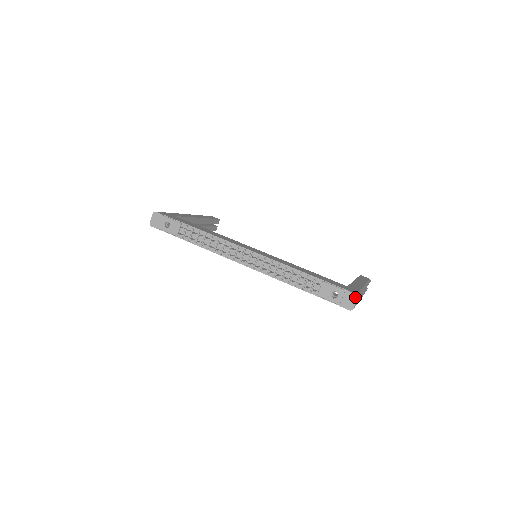
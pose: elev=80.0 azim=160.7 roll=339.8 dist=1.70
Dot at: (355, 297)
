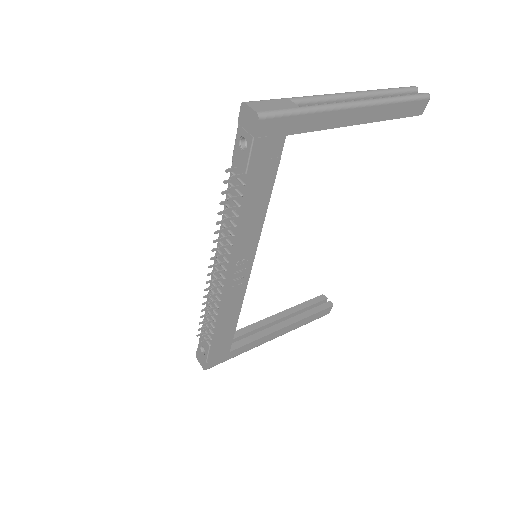
Dot at: (244, 108)
